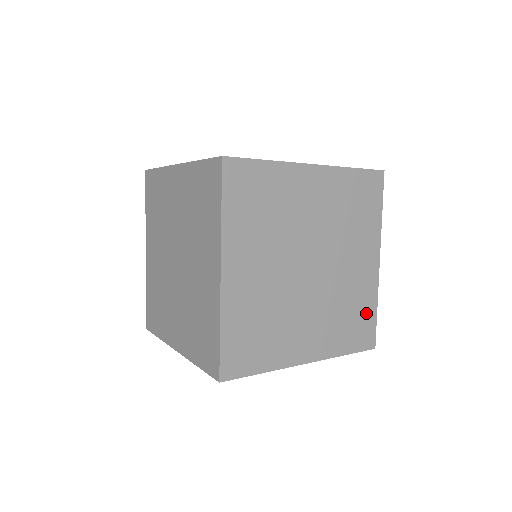
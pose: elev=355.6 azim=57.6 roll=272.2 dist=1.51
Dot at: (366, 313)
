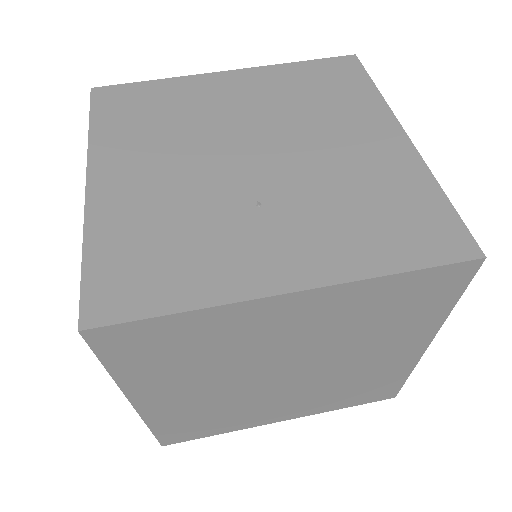
Dot at: (386, 382)
